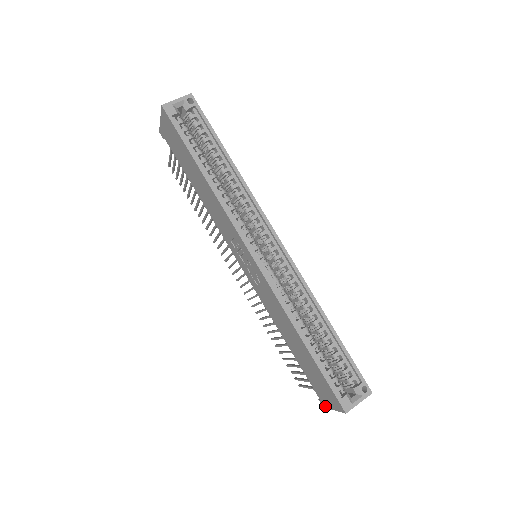
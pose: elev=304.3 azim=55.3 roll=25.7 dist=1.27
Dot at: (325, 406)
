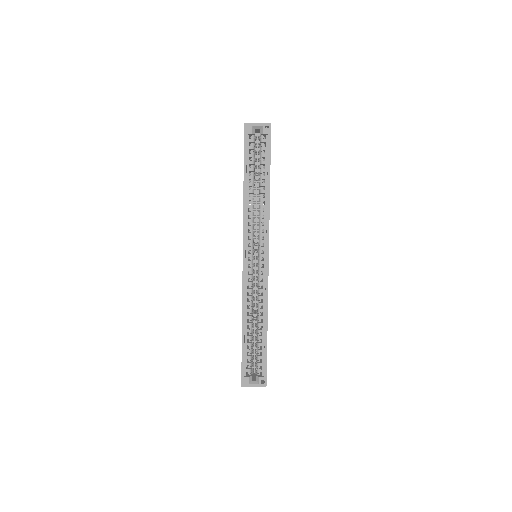
Dot at: occluded
